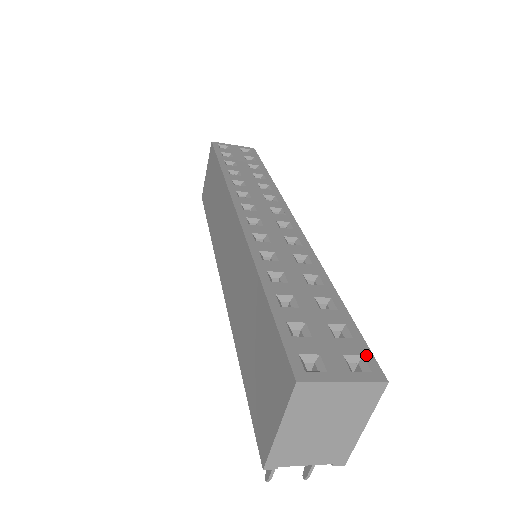
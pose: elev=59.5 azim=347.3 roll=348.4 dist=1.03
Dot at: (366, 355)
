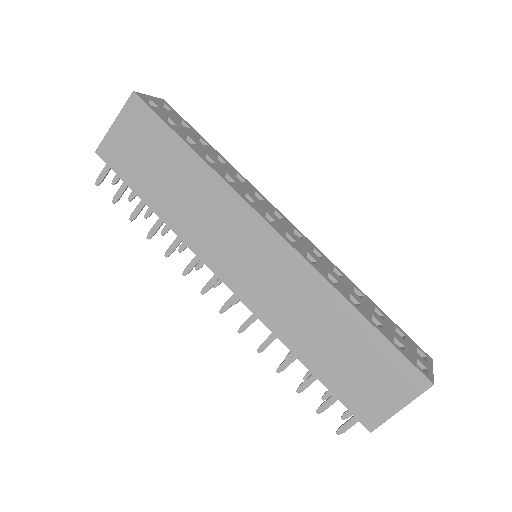
Dot at: (417, 346)
